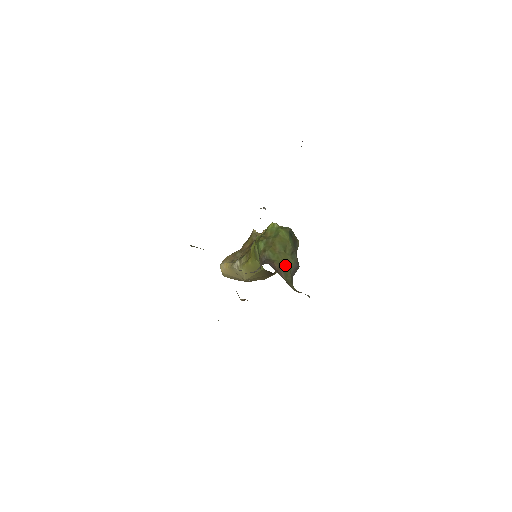
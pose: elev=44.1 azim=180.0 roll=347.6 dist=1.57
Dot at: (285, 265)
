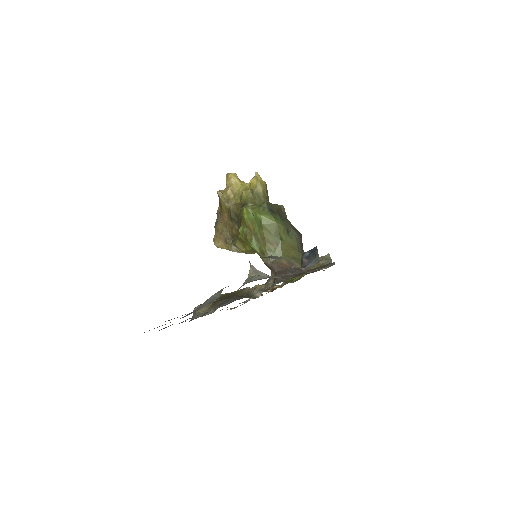
Dot at: (291, 252)
